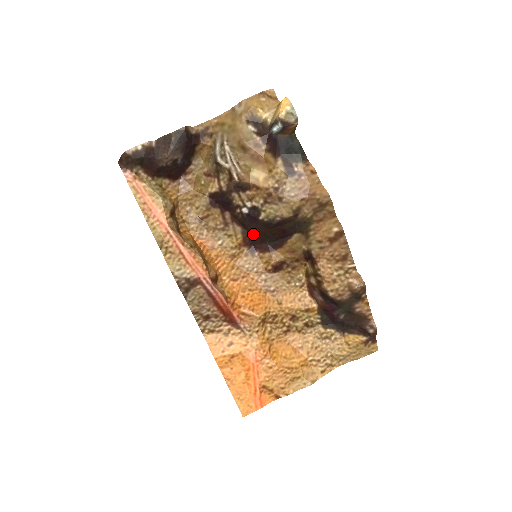
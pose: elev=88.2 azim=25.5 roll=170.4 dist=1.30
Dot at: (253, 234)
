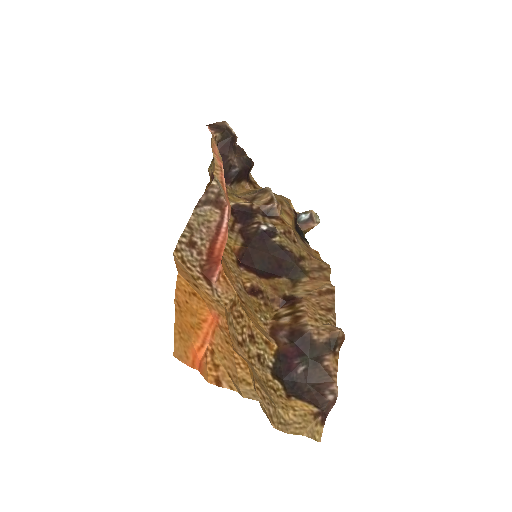
Dot at: (251, 252)
